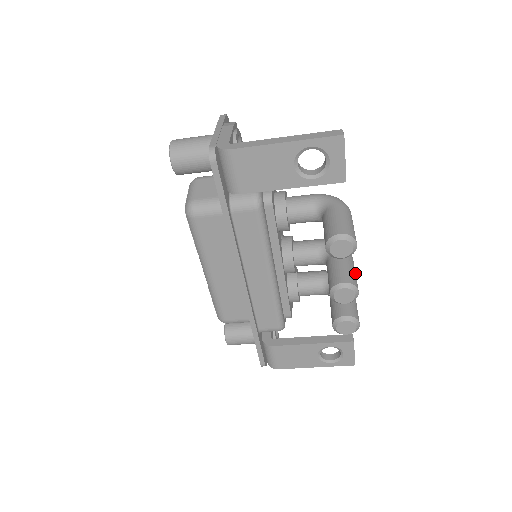
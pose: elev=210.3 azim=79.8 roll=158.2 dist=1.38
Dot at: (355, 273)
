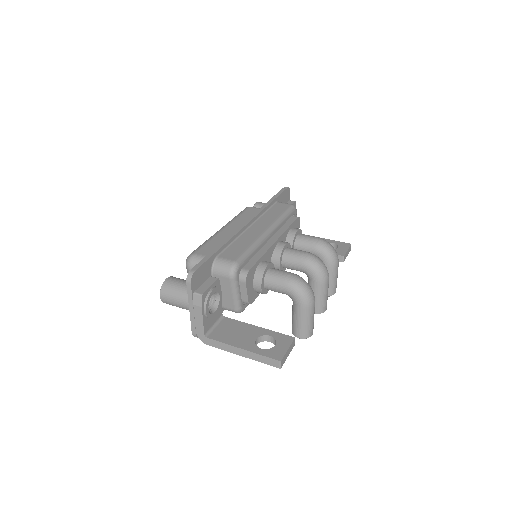
Dot at: (326, 297)
